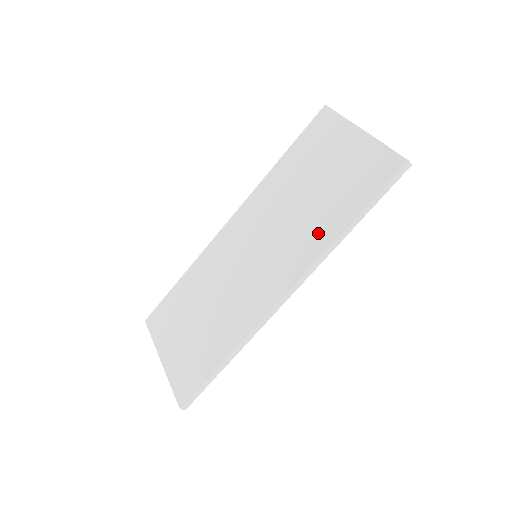
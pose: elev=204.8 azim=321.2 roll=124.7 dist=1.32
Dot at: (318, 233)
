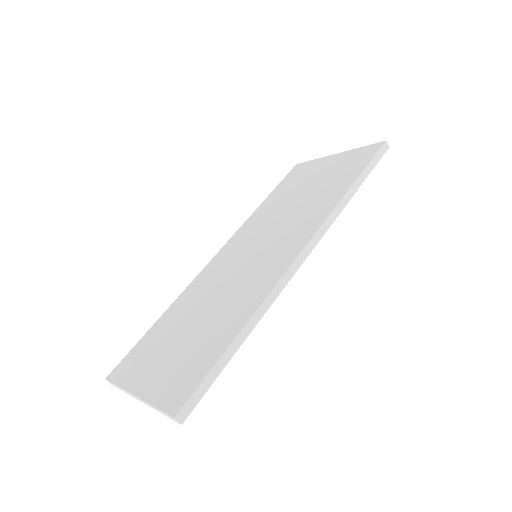
Dot at: (322, 205)
